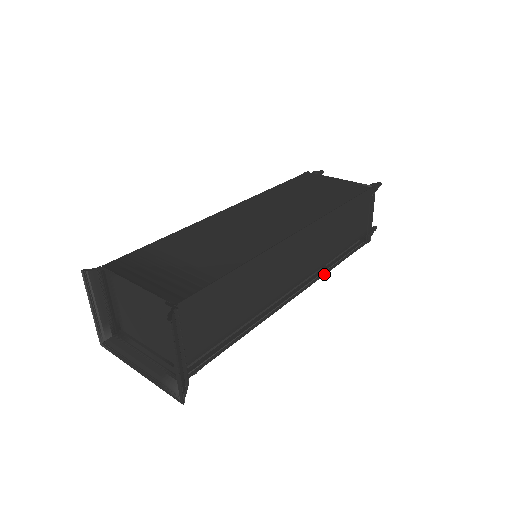
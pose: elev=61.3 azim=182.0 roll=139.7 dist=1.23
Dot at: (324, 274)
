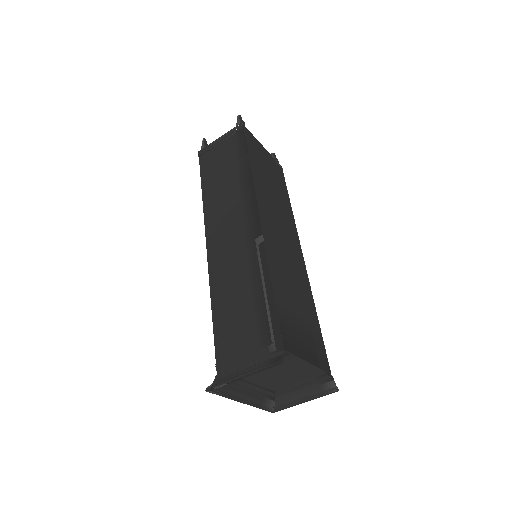
Dot at: occluded
